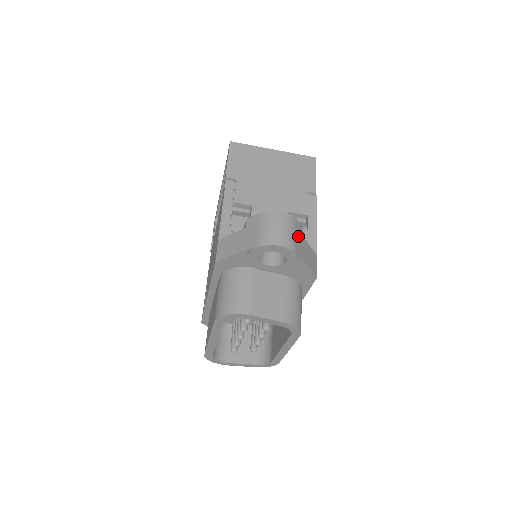
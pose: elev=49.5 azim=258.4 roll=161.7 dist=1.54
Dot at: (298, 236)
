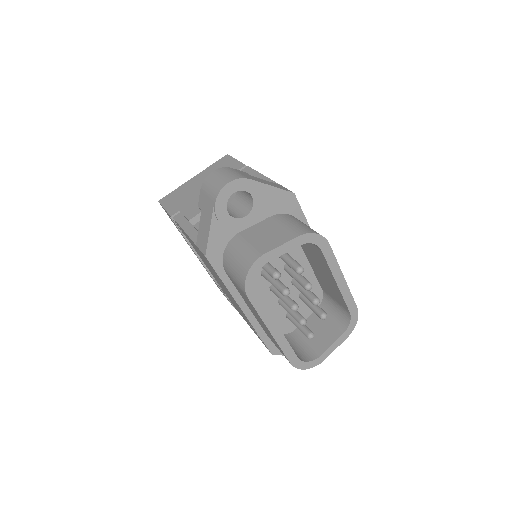
Dot at: (243, 174)
